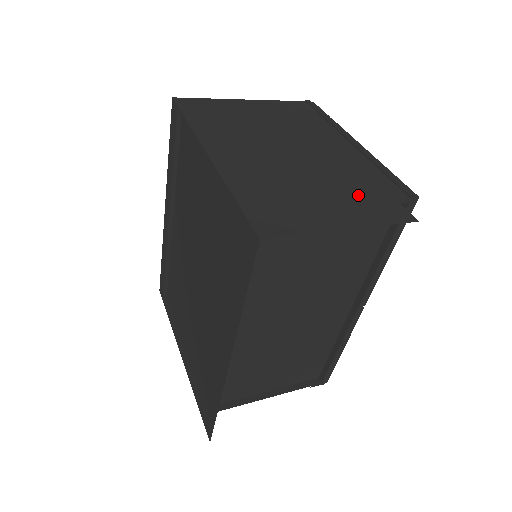
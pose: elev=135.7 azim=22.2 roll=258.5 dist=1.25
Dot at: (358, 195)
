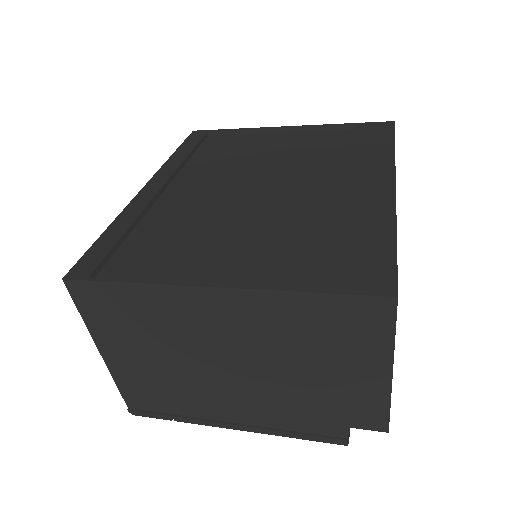
Dot at: occluded
